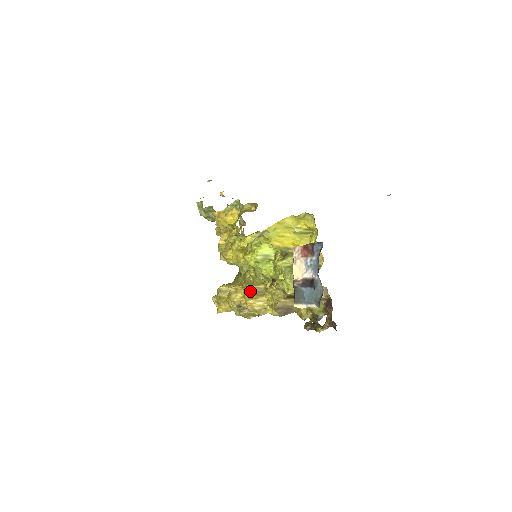
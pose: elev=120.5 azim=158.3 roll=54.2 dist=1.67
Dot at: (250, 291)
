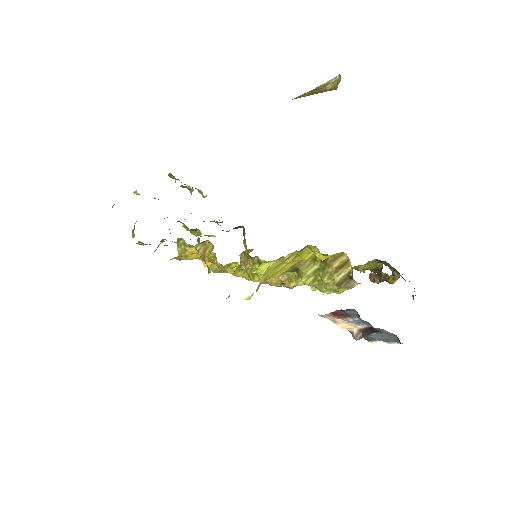
Dot at: (282, 277)
